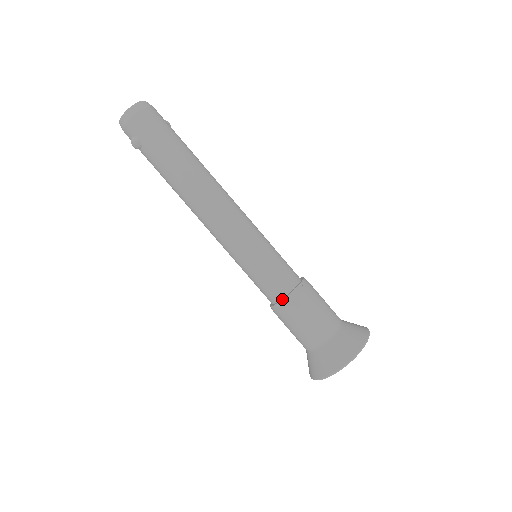
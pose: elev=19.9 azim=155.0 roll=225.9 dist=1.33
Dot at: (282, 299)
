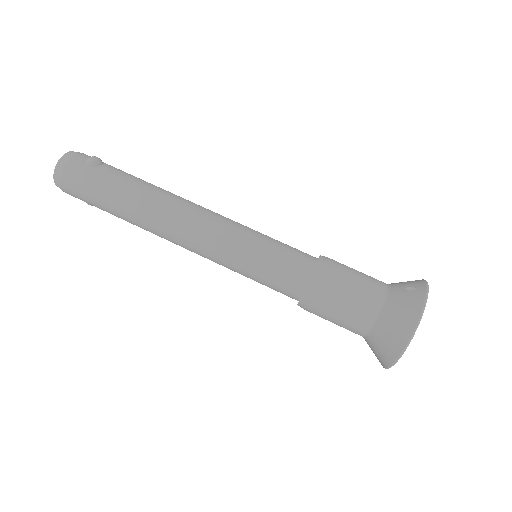
Dot at: occluded
